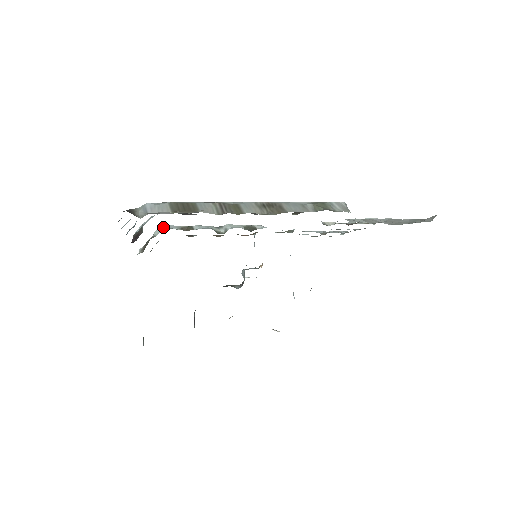
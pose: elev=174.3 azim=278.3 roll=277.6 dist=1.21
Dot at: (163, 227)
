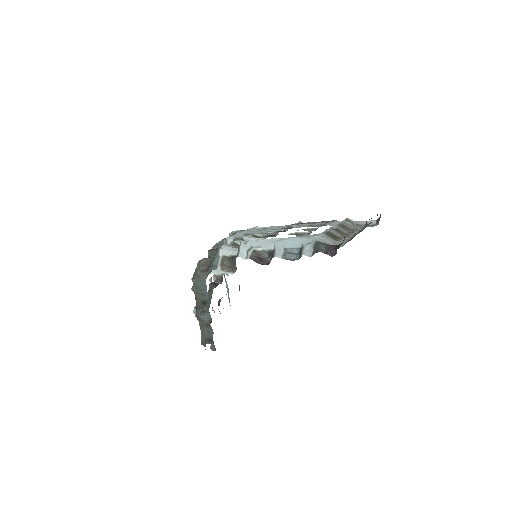
Dot at: (225, 247)
